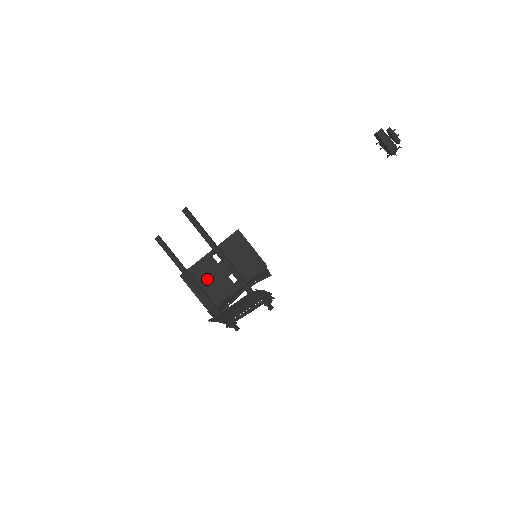
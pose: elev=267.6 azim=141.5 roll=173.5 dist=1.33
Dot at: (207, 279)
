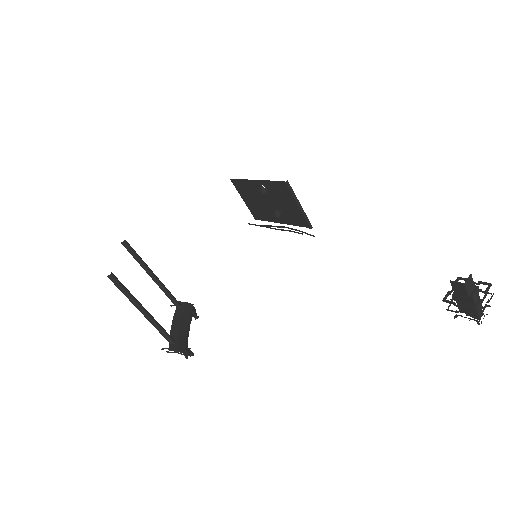
Dot at: (254, 197)
